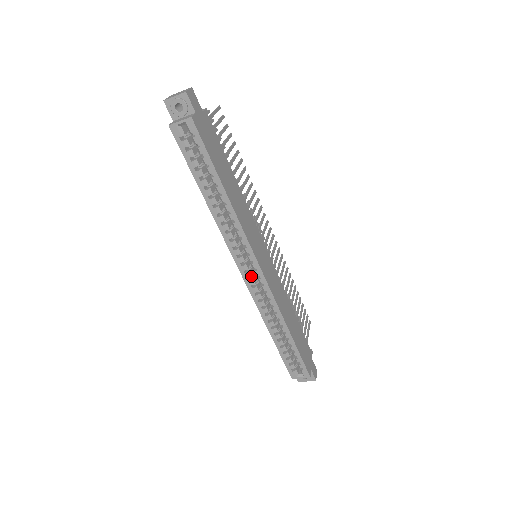
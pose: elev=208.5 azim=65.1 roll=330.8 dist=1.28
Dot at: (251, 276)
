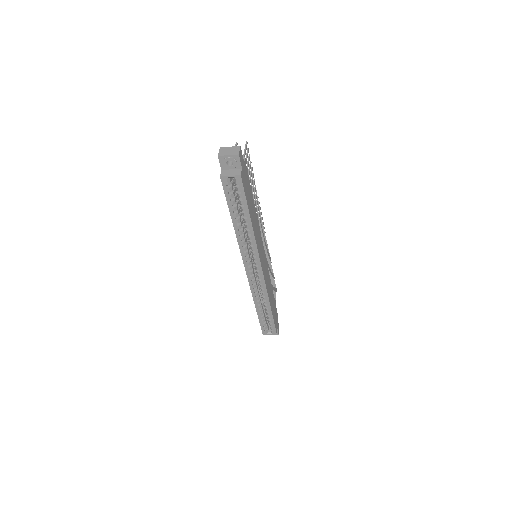
Dot at: (252, 273)
